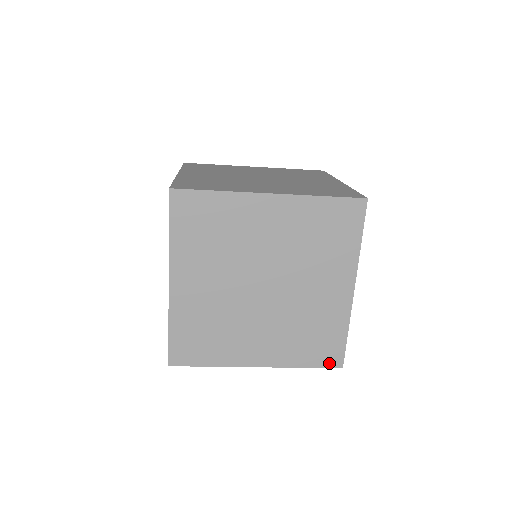
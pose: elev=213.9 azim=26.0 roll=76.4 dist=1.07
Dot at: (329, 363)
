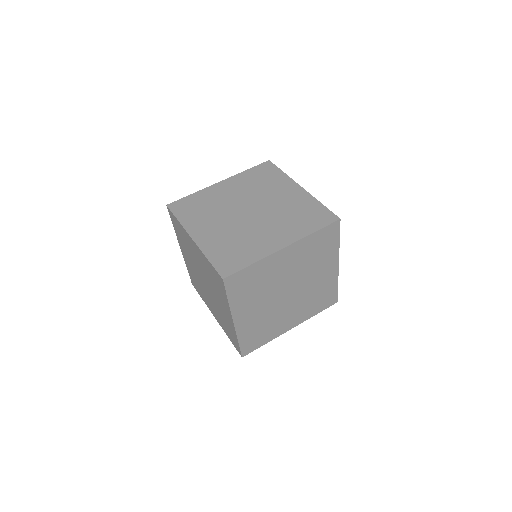
Dot at: (330, 304)
